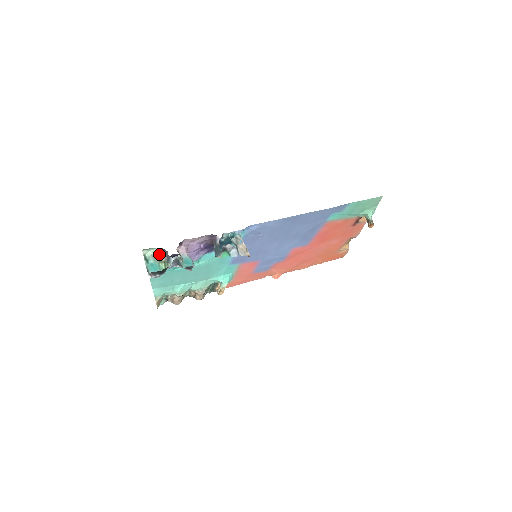
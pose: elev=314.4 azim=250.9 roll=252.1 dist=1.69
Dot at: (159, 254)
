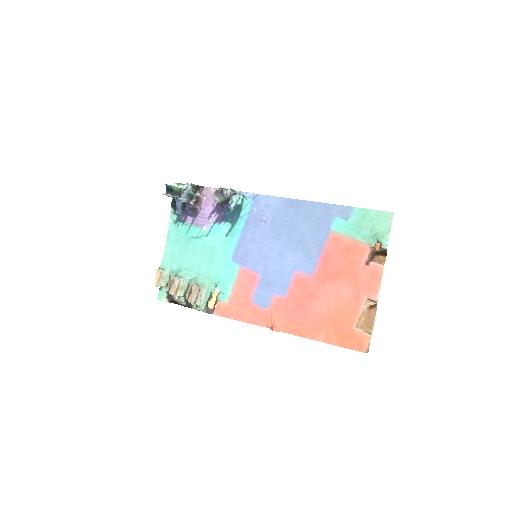
Dot at: occluded
